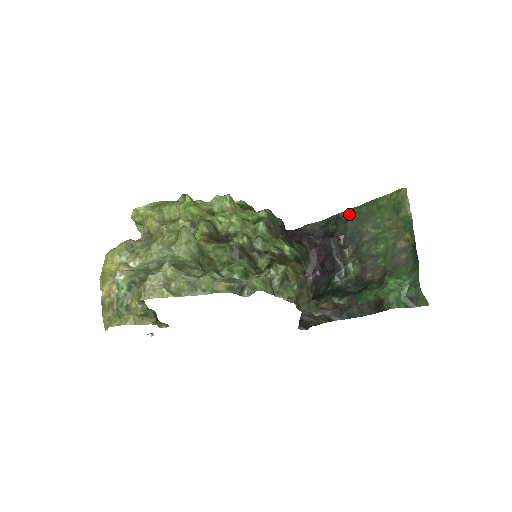
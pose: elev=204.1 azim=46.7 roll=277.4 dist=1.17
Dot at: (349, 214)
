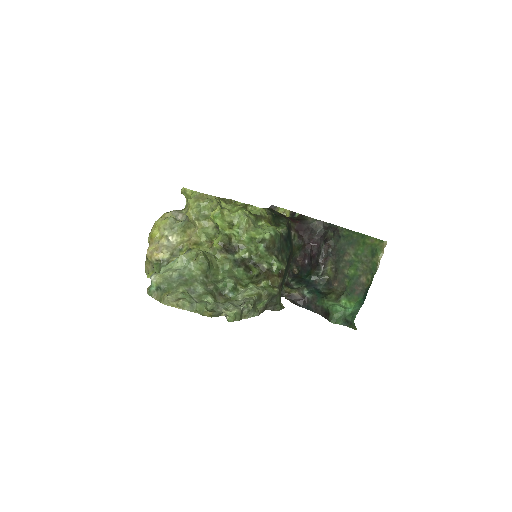
Dot at: (345, 232)
